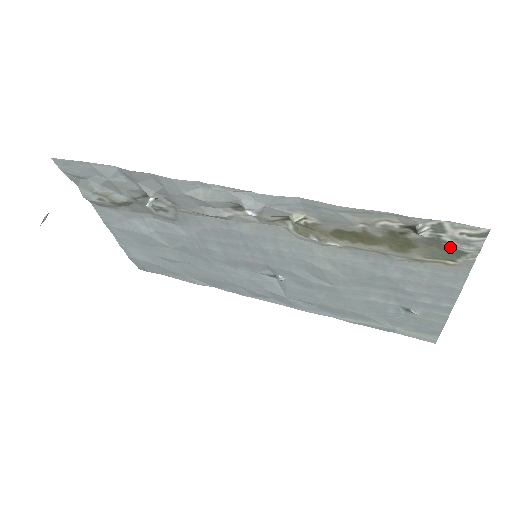
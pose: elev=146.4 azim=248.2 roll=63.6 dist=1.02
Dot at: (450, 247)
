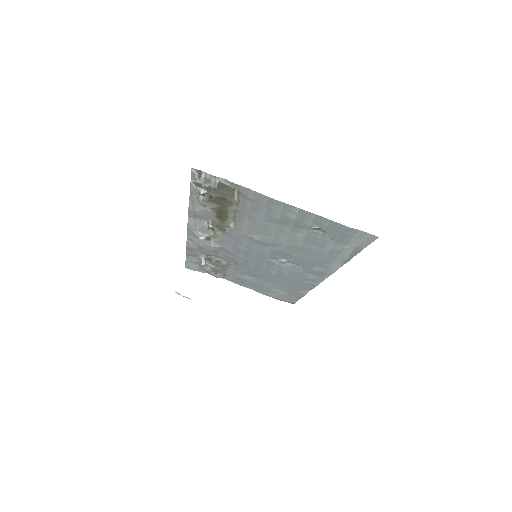
Dot at: (216, 186)
